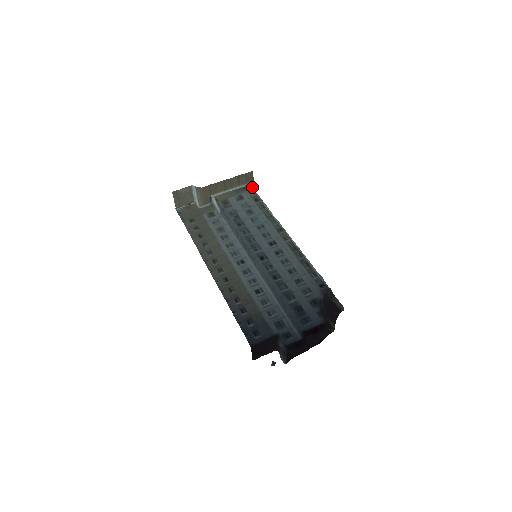
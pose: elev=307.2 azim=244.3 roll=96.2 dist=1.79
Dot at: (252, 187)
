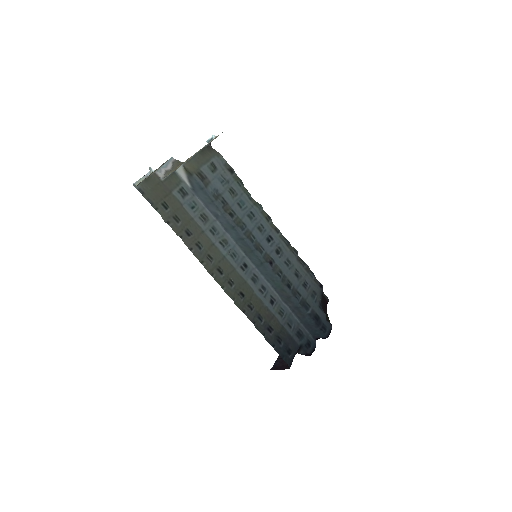
Dot at: (207, 140)
